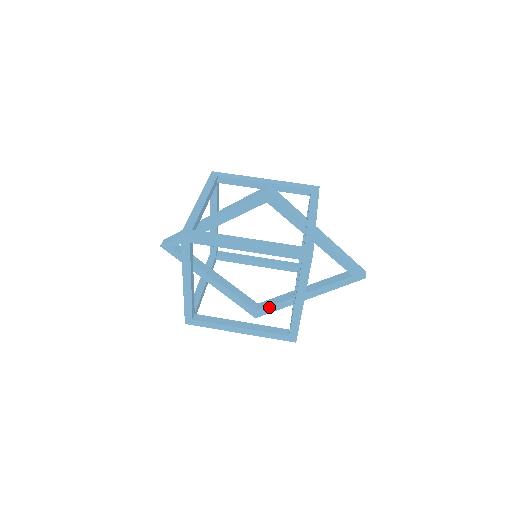
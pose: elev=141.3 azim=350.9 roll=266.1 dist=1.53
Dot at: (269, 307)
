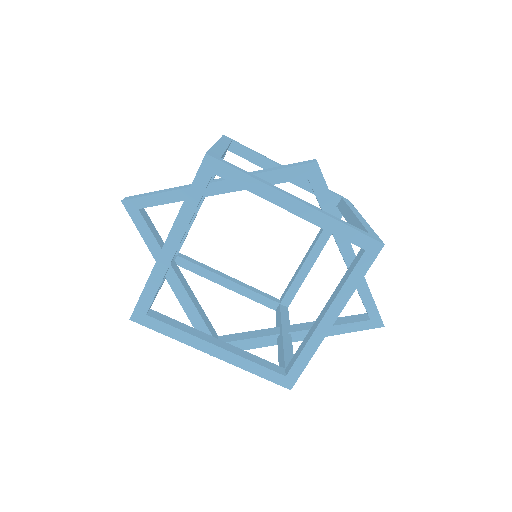
Dot at: (238, 342)
